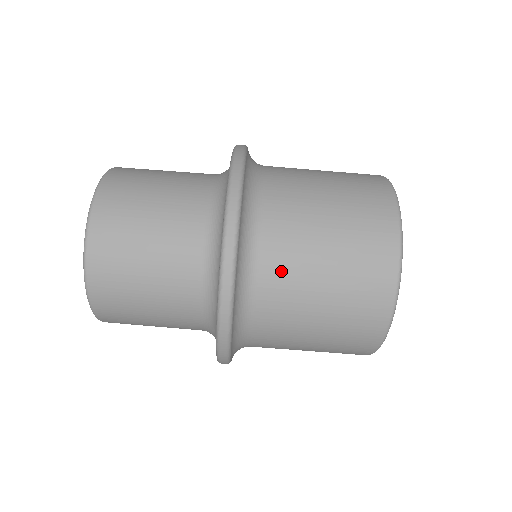
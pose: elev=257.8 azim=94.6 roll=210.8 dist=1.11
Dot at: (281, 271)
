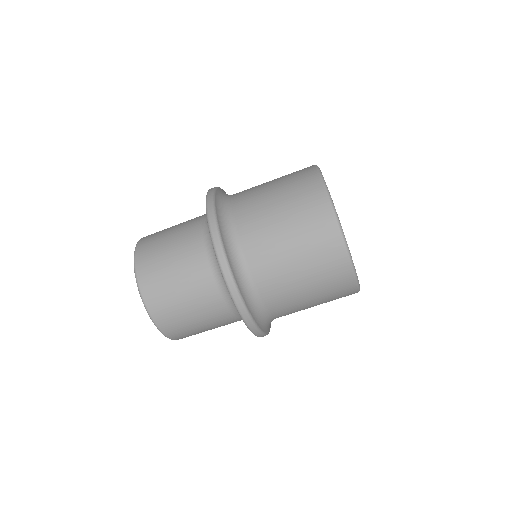
Dot at: (253, 229)
